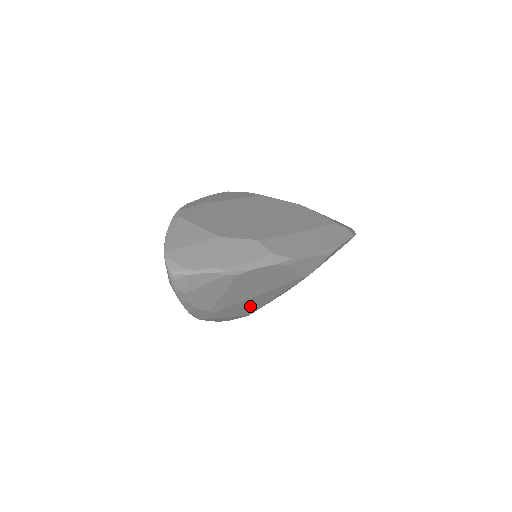
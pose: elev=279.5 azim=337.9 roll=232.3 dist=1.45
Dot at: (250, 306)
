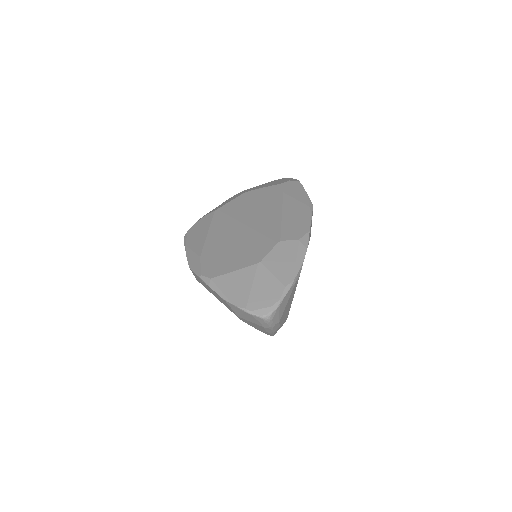
Dot at: occluded
